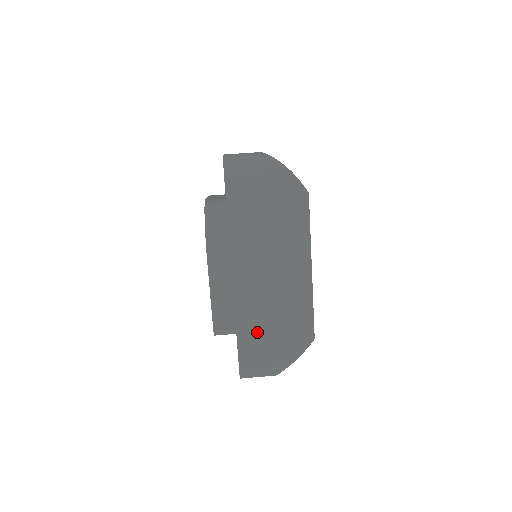
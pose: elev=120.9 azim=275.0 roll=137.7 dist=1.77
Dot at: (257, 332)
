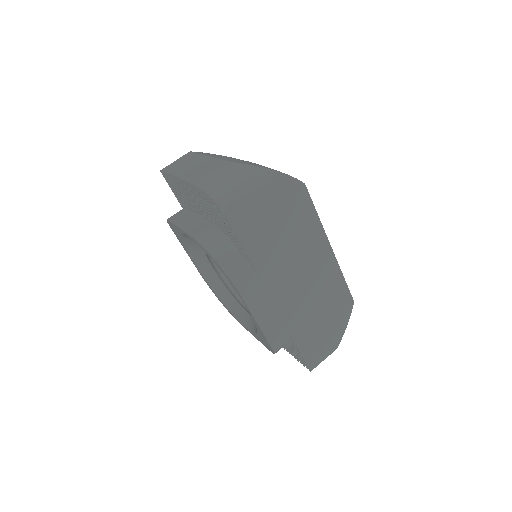
Dot at: (309, 328)
